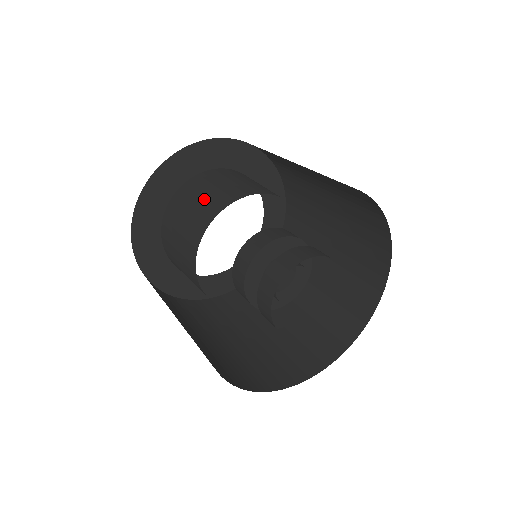
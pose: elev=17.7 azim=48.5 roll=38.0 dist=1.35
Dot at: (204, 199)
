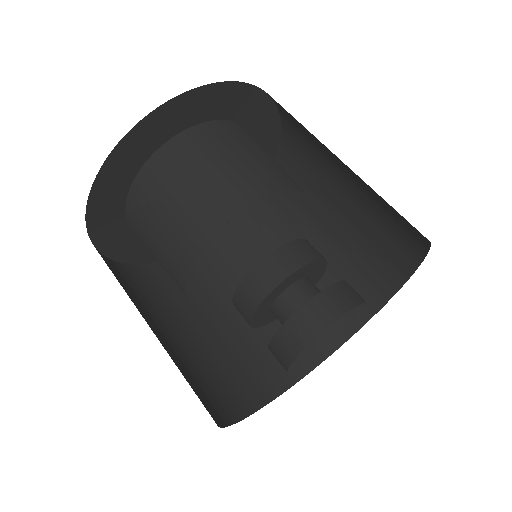
Dot at: (186, 202)
